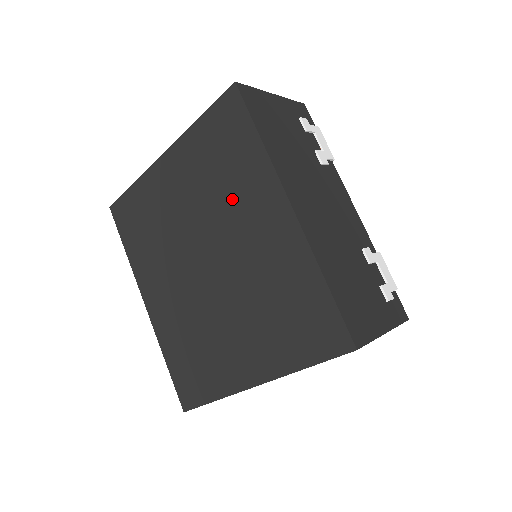
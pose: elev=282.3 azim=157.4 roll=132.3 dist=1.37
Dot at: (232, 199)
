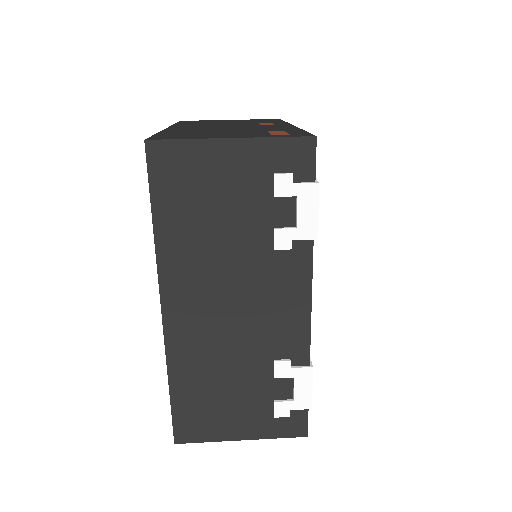
Dot at: occluded
